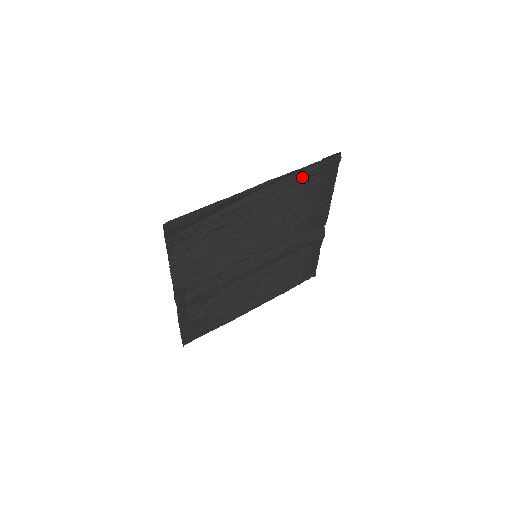
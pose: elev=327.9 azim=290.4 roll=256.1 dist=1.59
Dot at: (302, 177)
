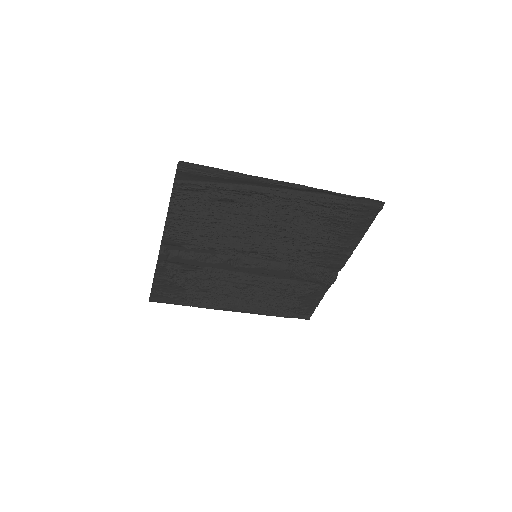
Dot at: (333, 202)
